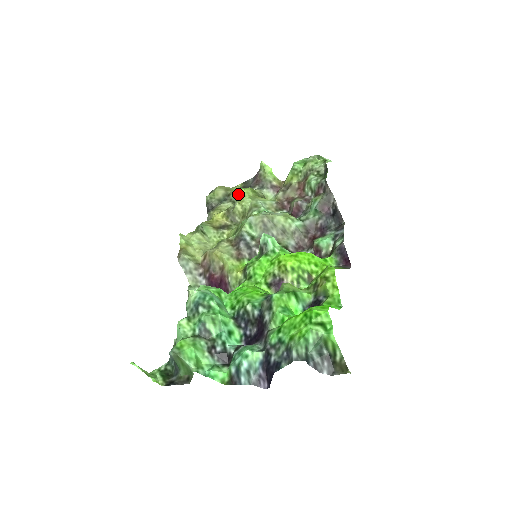
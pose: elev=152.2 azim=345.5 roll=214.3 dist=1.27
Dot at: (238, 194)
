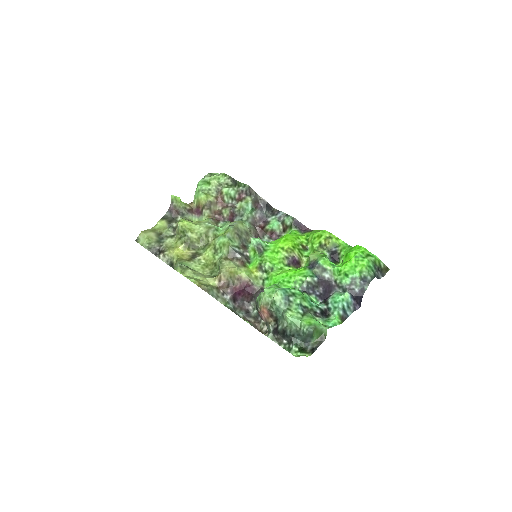
Dot at: (183, 227)
